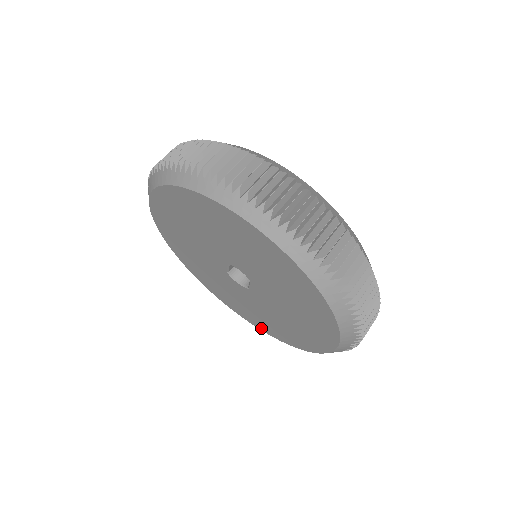
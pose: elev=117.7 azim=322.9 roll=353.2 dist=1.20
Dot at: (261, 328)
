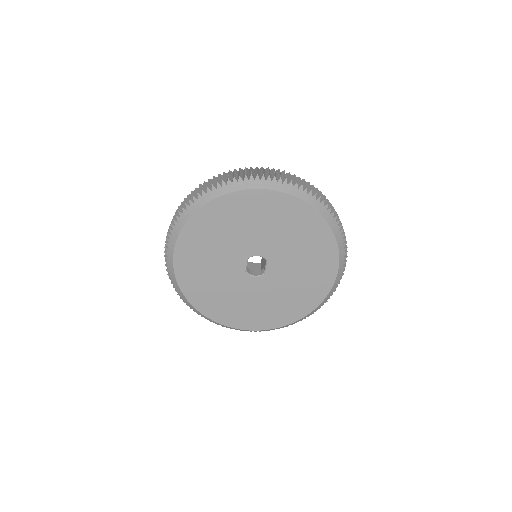
Dot at: (273, 325)
